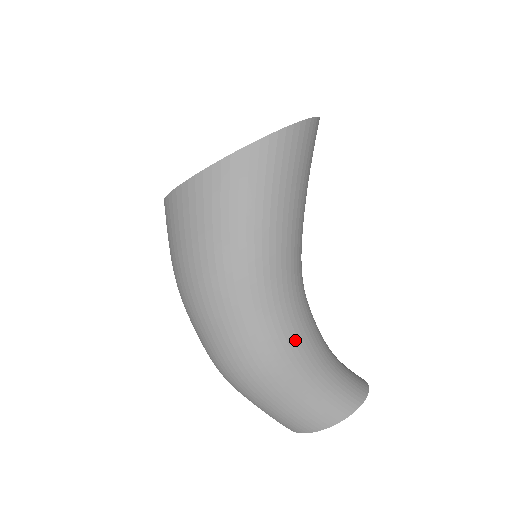
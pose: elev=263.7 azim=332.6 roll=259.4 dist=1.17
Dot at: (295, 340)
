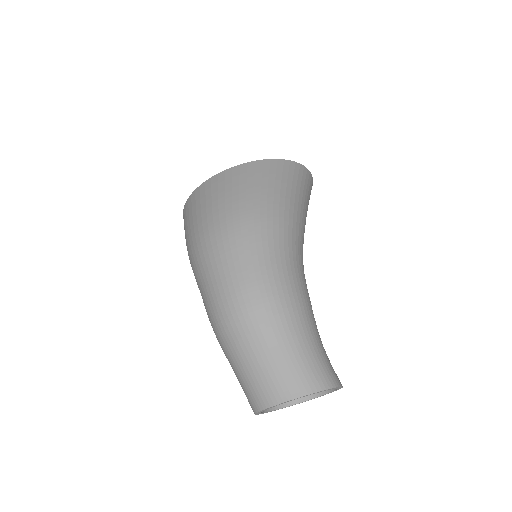
Dot at: (306, 293)
